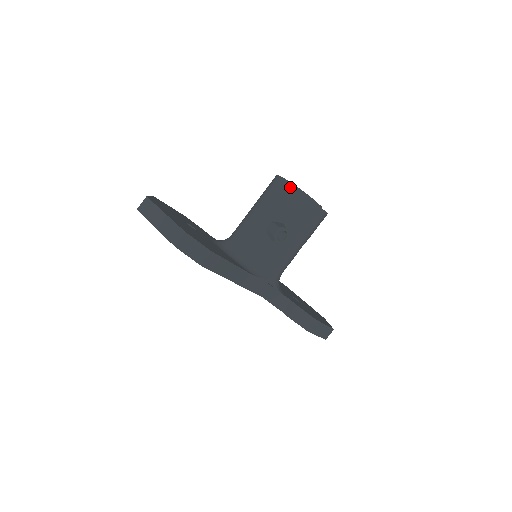
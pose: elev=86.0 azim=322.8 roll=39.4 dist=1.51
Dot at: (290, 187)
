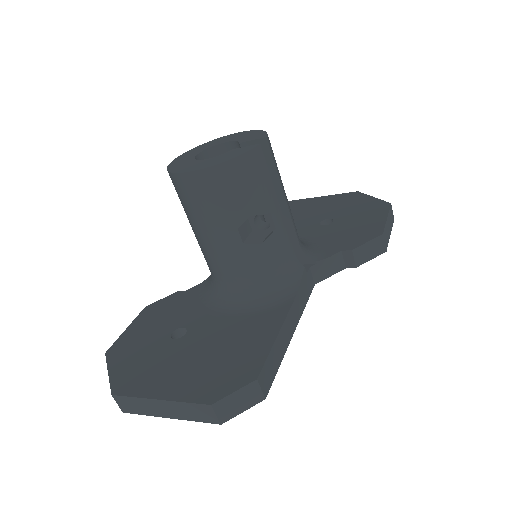
Dot at: (206, 176)
